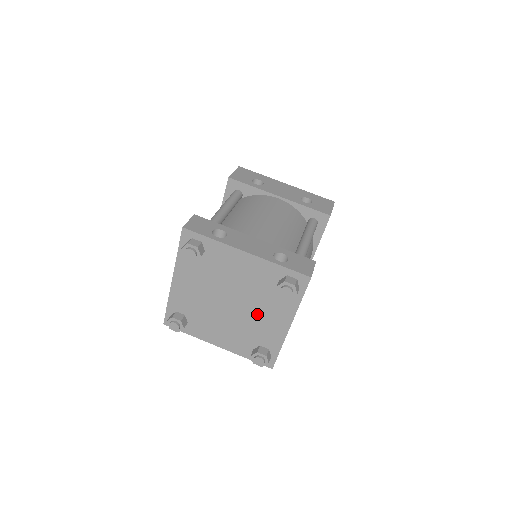
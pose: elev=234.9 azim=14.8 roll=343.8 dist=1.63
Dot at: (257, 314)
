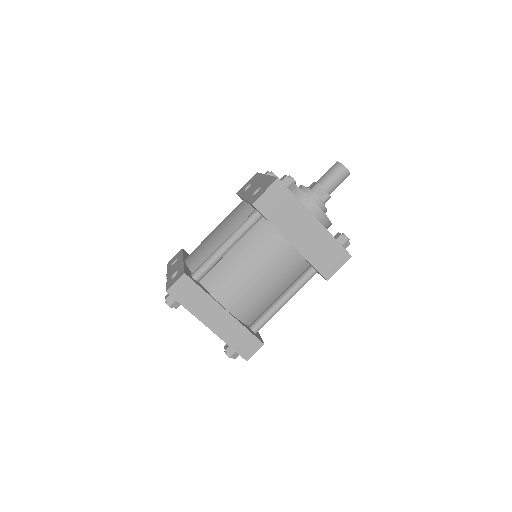
Dot at: occluded
